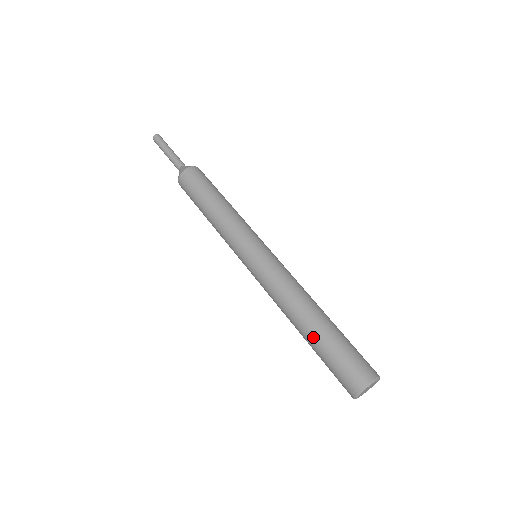
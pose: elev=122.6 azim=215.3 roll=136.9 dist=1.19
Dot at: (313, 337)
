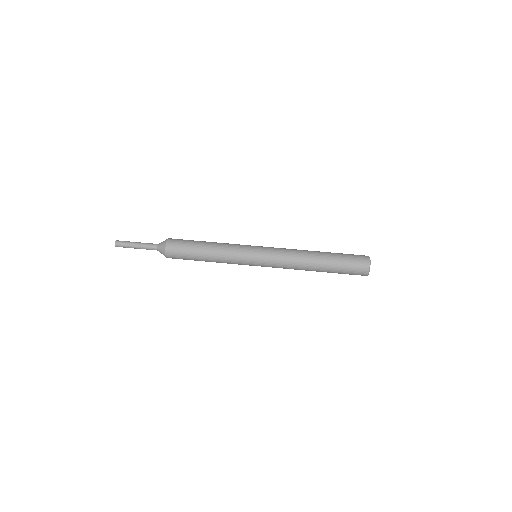
Dot at: occluded
